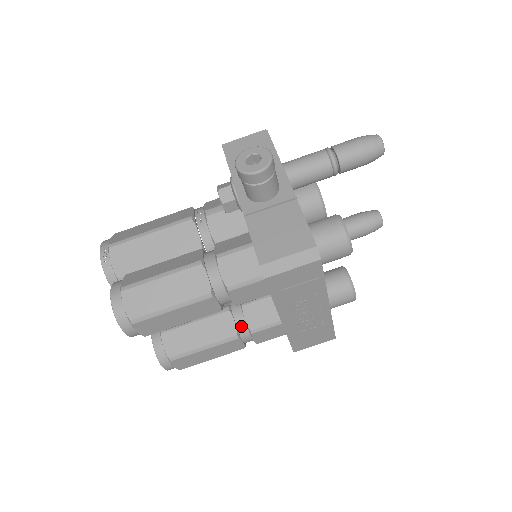
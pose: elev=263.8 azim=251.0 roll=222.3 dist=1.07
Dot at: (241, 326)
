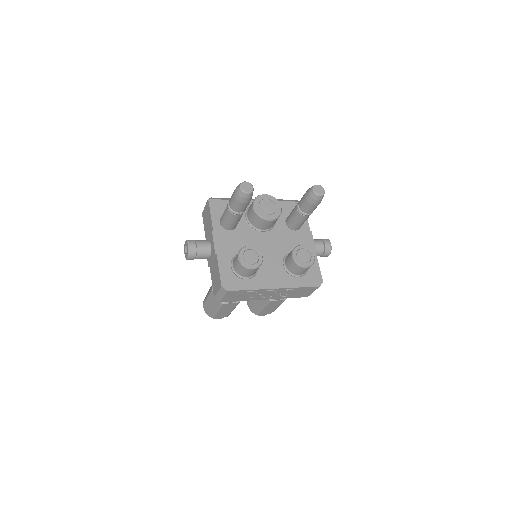
Dot at: occluded
